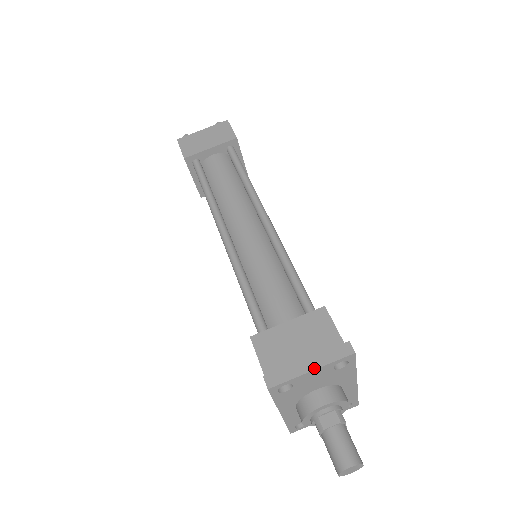
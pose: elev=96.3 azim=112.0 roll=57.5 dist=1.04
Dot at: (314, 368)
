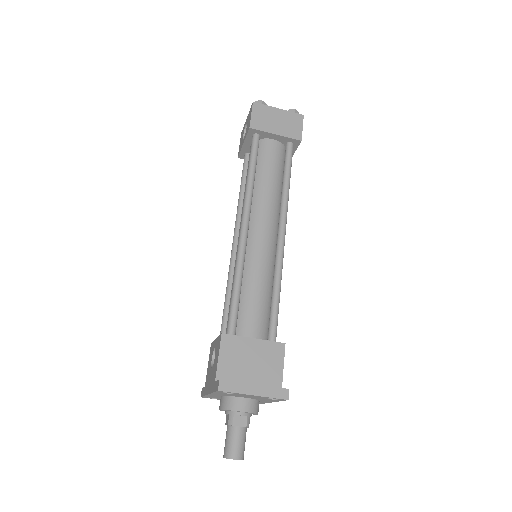
Dot at: (256, 394)
